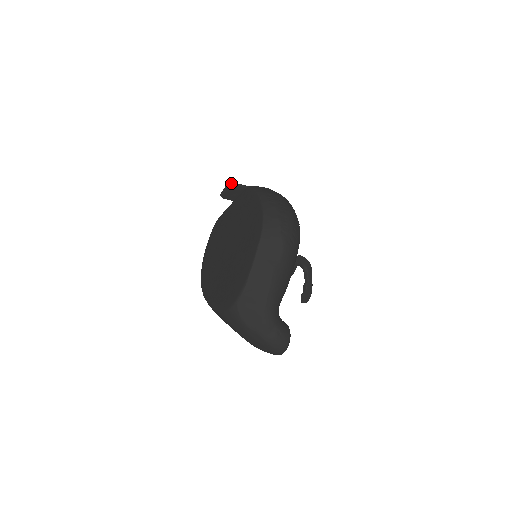
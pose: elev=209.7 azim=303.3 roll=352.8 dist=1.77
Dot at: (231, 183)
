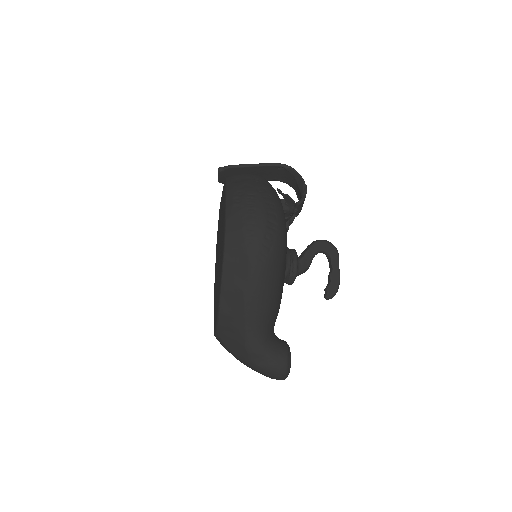
Dot at: (222, 167)
